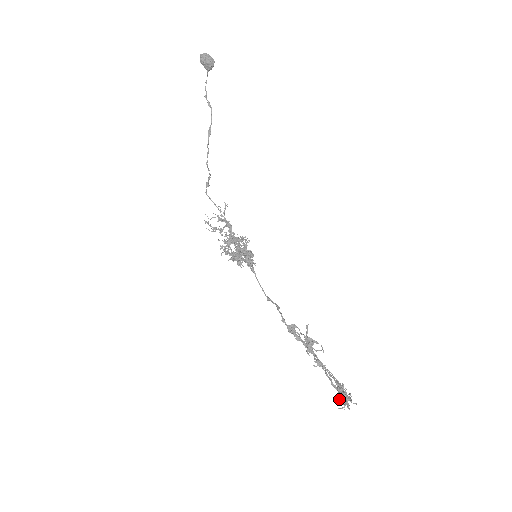
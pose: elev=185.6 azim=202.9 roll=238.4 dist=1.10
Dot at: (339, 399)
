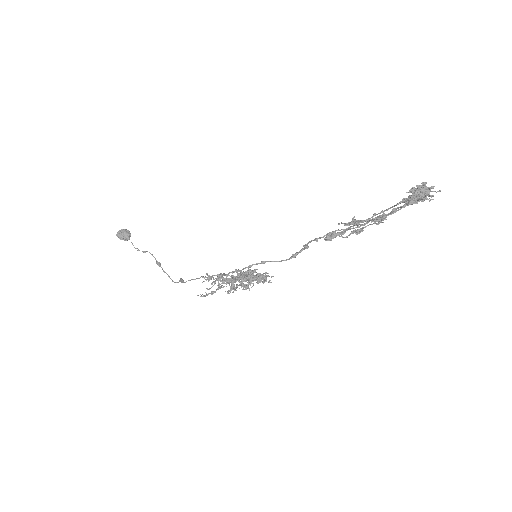
Dot at: (415, 191)
